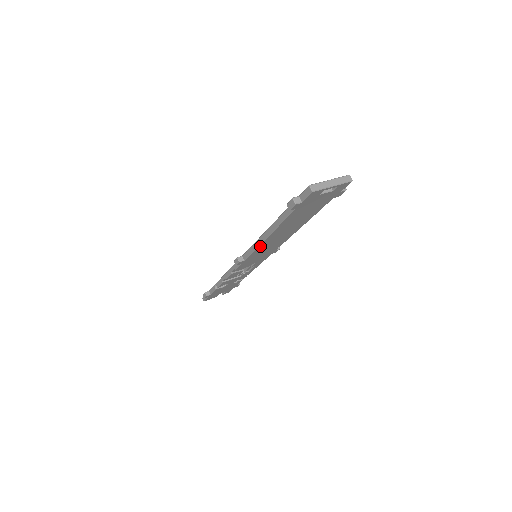
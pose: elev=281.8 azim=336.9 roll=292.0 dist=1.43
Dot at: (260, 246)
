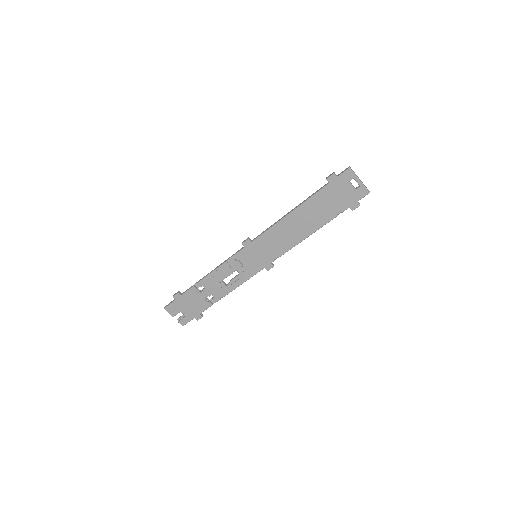
Dot at: (276, 227)
